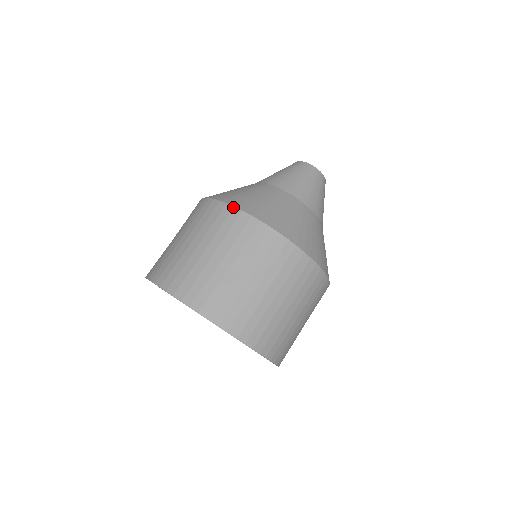
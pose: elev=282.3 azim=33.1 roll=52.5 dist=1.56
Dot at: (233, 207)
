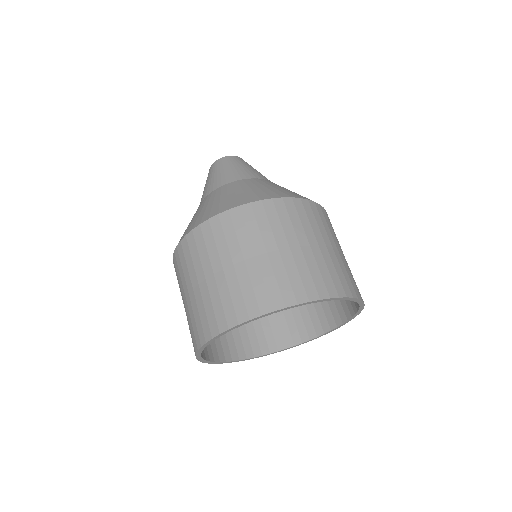
Dot at: (282, 198)
